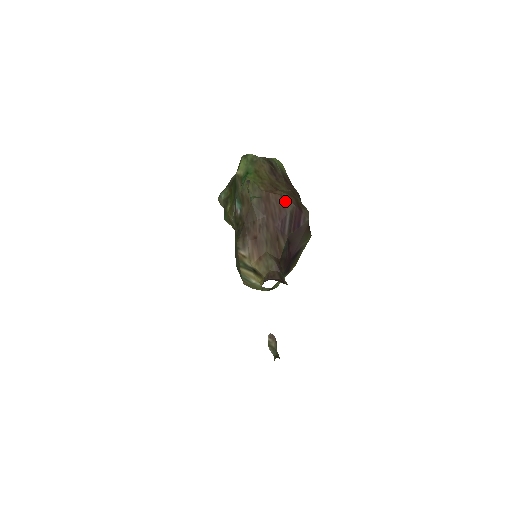
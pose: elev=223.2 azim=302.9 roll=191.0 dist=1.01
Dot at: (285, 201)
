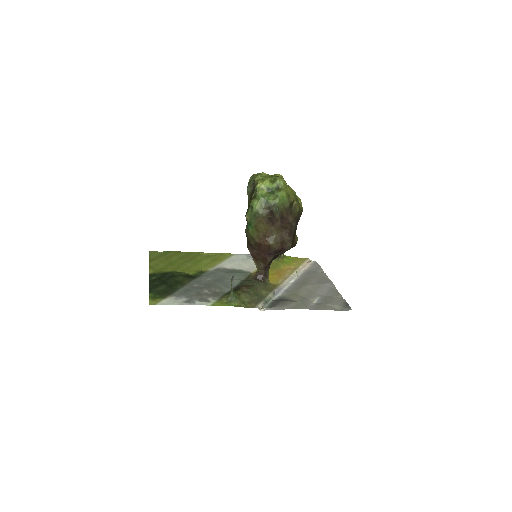
Dot at: (271, 248)
